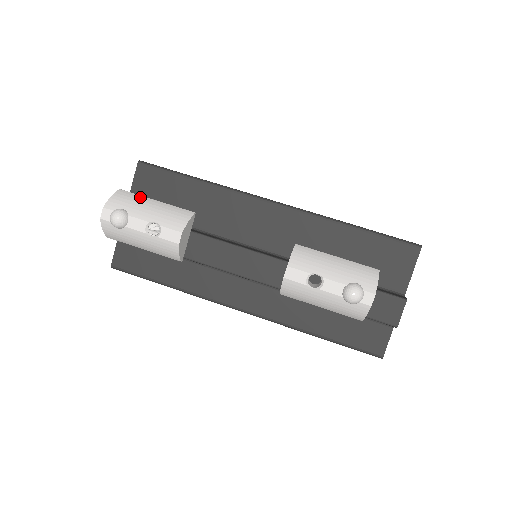
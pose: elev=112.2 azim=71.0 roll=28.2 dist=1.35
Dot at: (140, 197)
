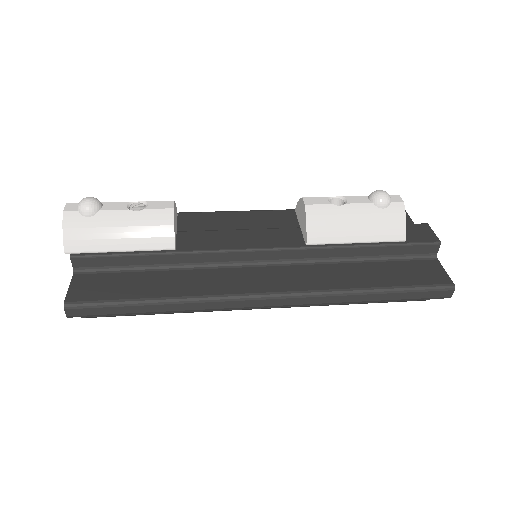
Dot at: occluded
